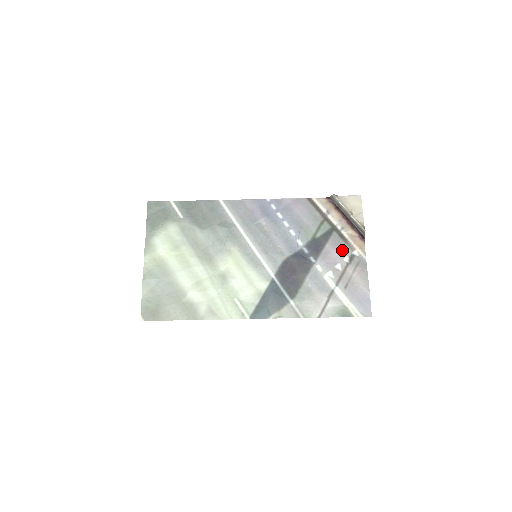
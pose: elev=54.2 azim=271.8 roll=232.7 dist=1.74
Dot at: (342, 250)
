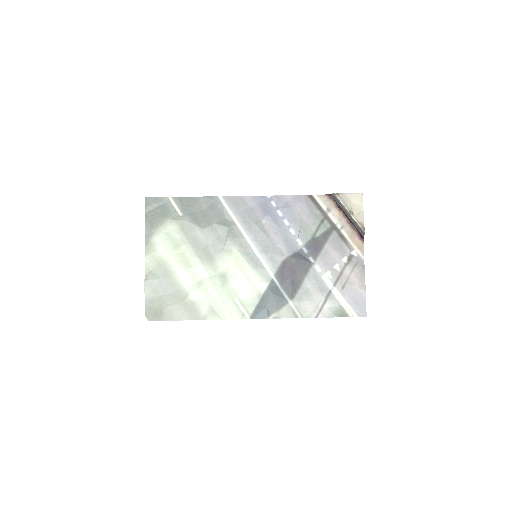
Dot at: (341, 250)
